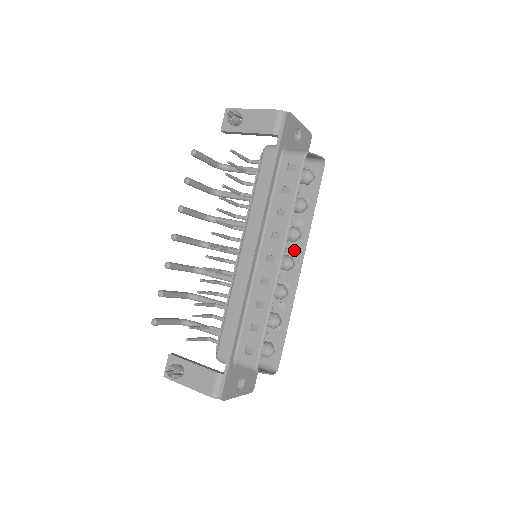
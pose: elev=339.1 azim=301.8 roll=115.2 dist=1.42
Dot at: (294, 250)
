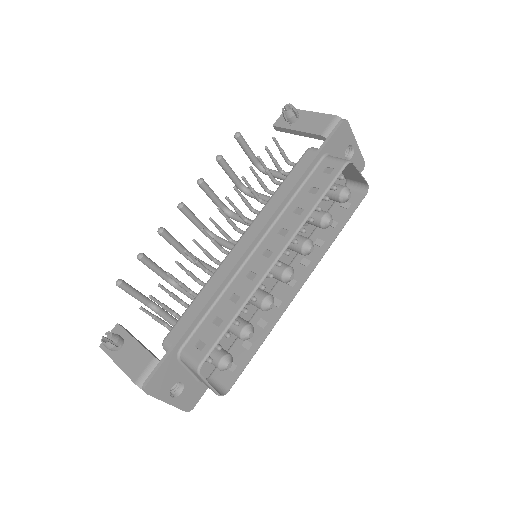
Dot at: (300, 268)
